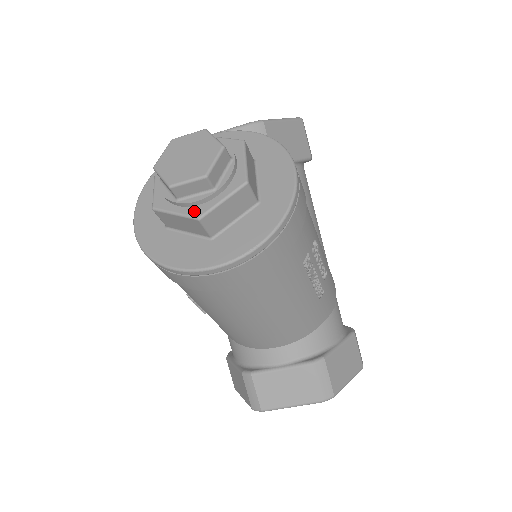
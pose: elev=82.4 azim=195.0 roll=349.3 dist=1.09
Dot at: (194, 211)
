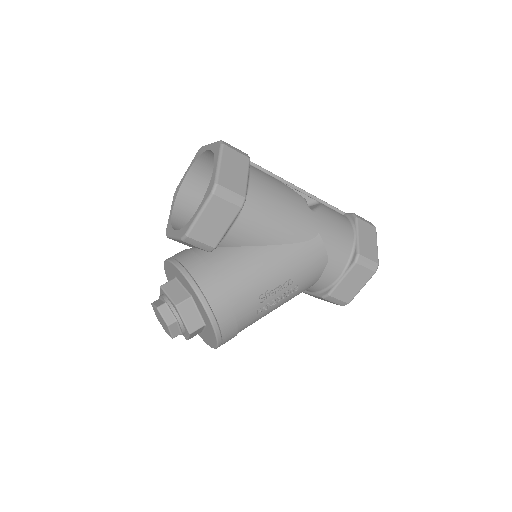
Dot at: (184, 335)
